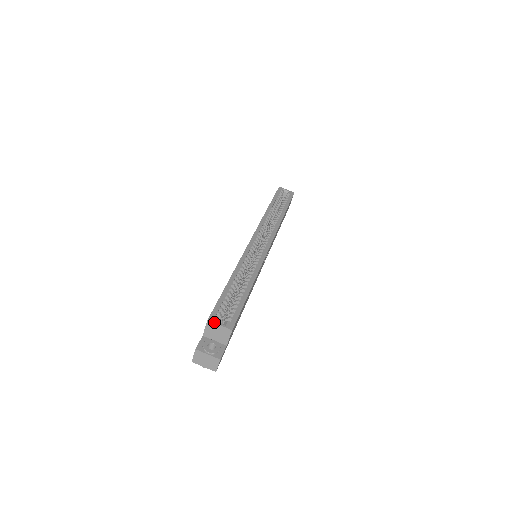
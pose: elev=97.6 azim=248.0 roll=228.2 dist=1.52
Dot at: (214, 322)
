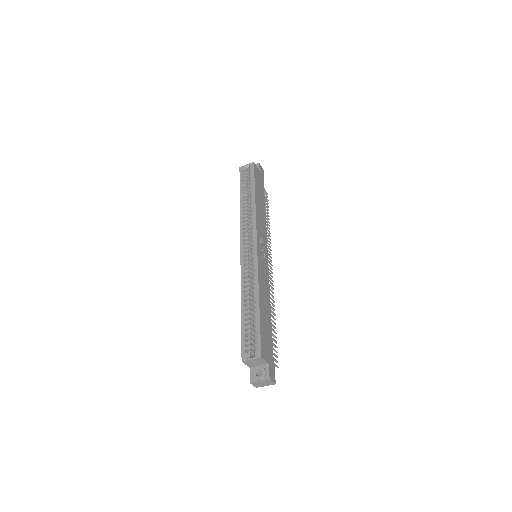
Dot at: (246, 360)
